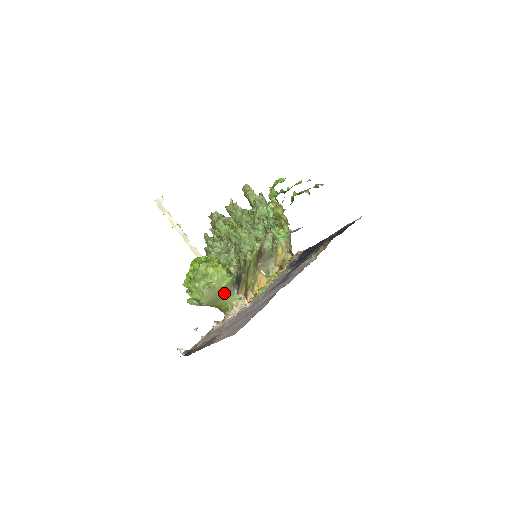
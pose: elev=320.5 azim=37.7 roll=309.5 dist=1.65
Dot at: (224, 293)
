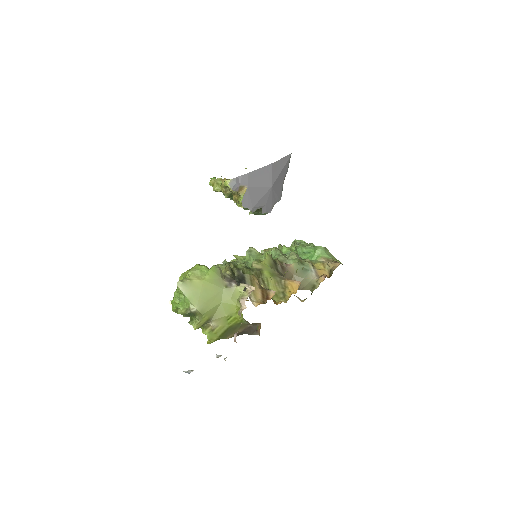
Dot at: (217, 290)
